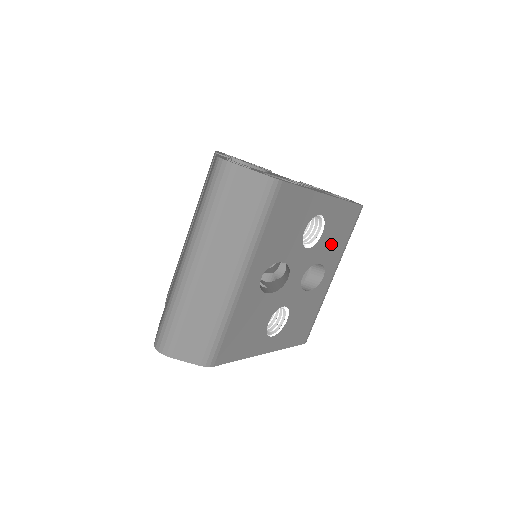
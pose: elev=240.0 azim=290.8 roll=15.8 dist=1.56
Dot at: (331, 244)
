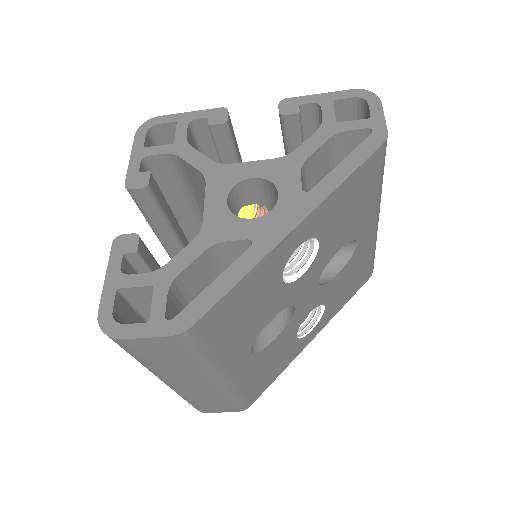
Dot at: (346, 224)
